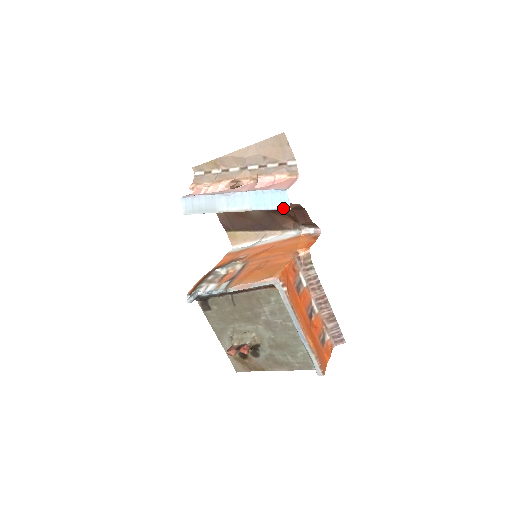
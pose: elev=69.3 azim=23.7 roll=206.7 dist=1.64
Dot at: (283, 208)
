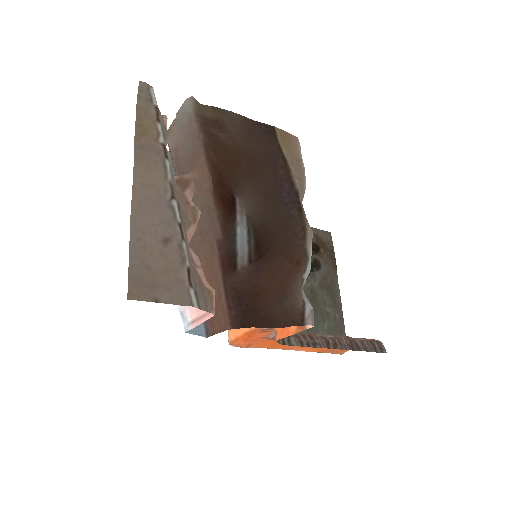
Dot at: (202, 324)
